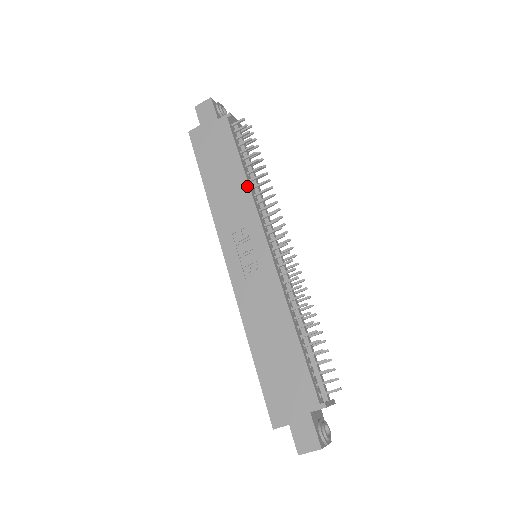
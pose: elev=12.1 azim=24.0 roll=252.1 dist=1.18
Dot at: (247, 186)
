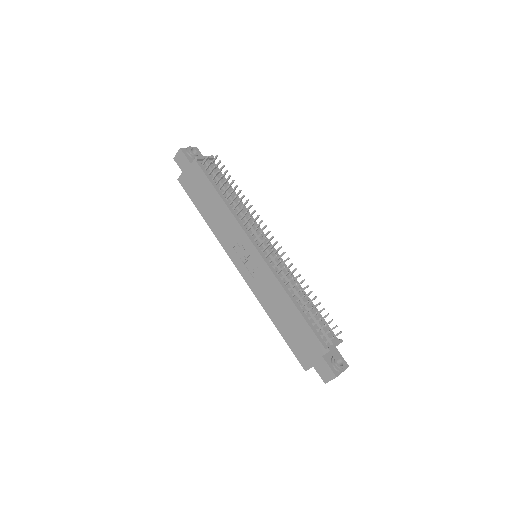
Dot at: (228, 211)
